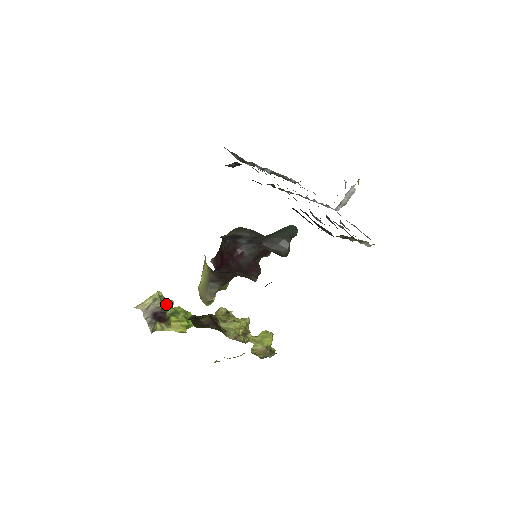
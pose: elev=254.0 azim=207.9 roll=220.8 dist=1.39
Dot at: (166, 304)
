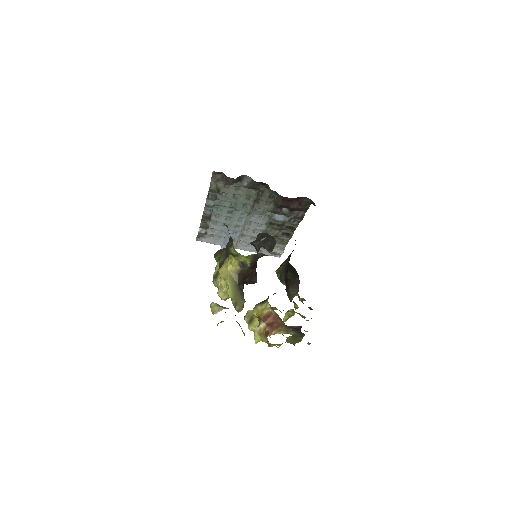
Dot at: occluded
